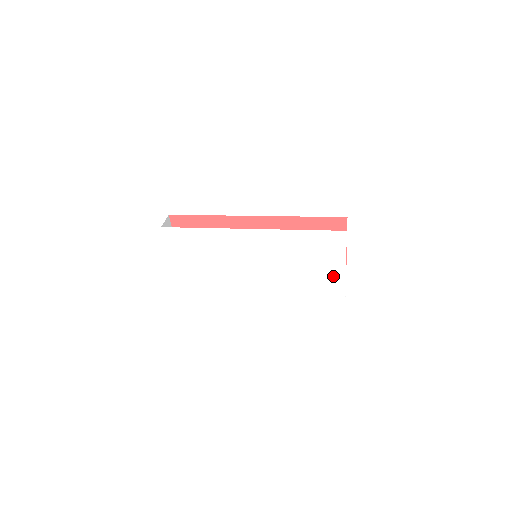
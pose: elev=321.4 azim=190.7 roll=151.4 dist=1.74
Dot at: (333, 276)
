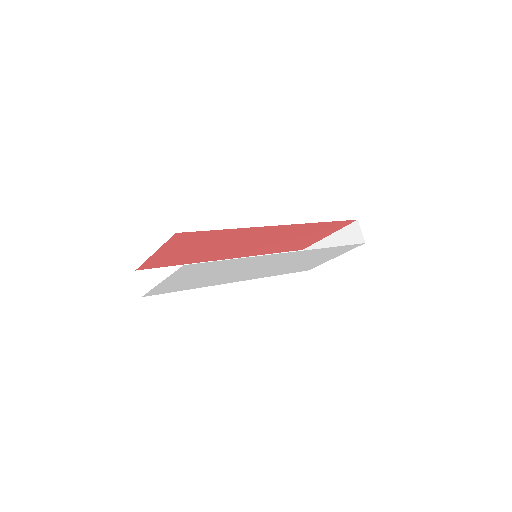
Dot at: (317, 263)
